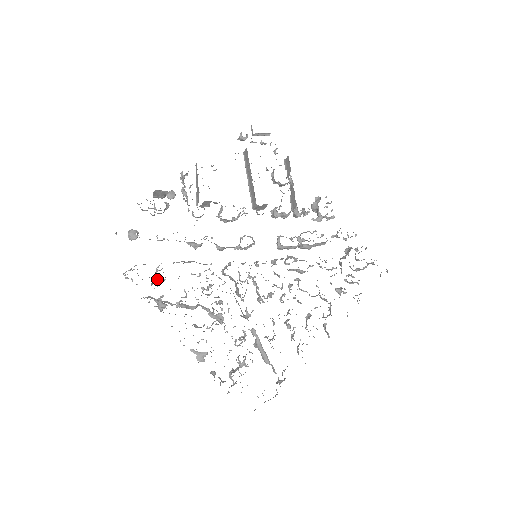
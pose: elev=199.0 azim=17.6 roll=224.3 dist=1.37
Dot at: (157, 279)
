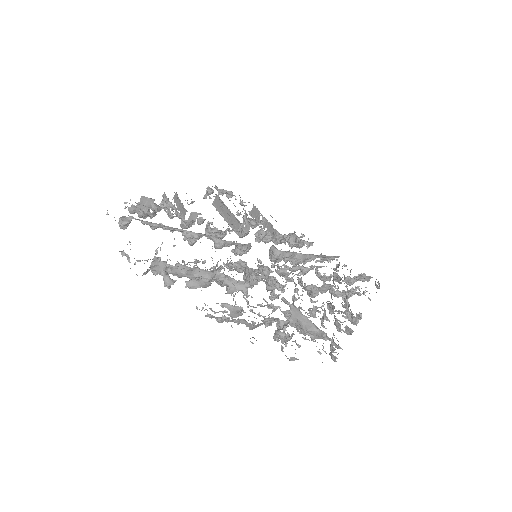
Dot at: occluded
